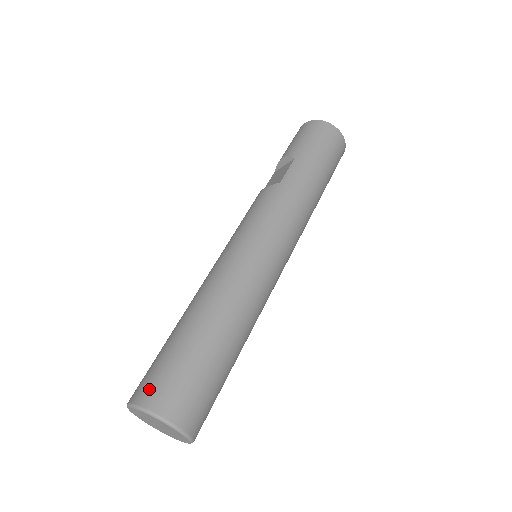
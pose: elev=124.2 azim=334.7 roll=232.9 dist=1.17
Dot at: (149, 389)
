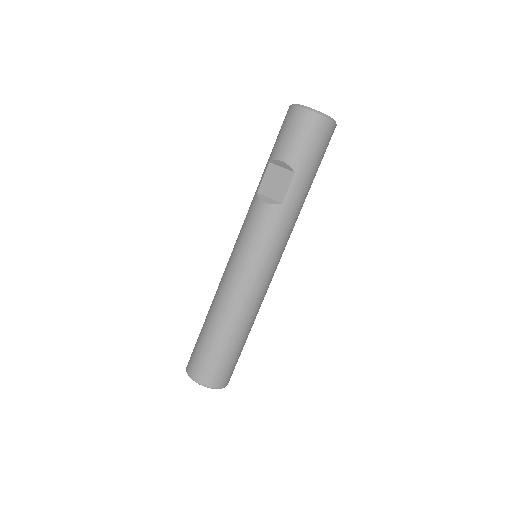
Dot at: (207, 376)
